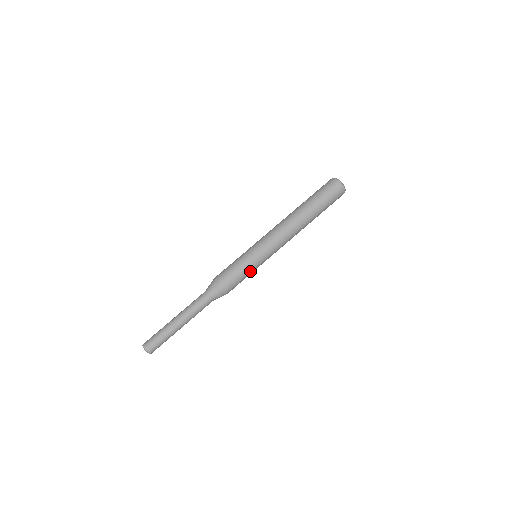
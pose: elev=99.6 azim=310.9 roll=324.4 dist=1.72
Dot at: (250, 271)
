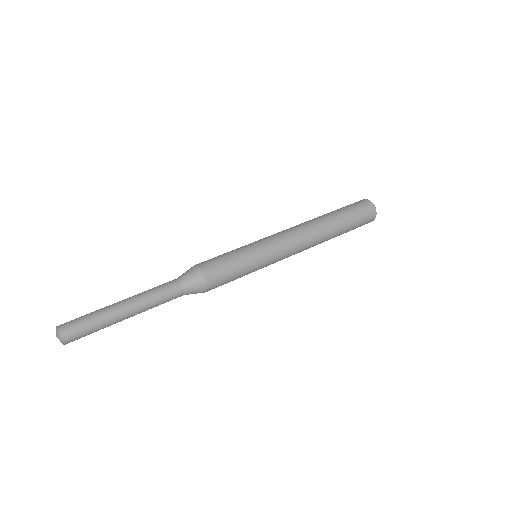
Dot at: (238, 252)
